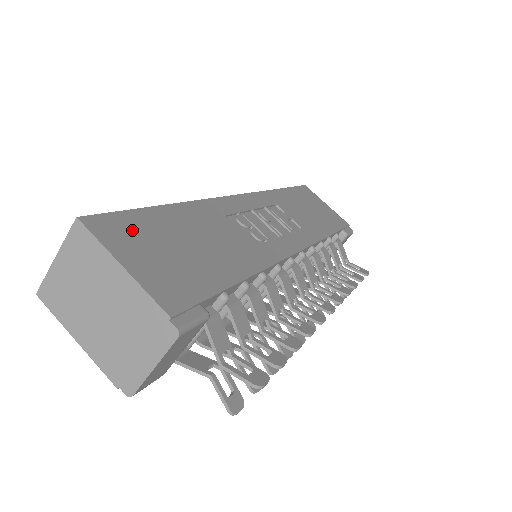
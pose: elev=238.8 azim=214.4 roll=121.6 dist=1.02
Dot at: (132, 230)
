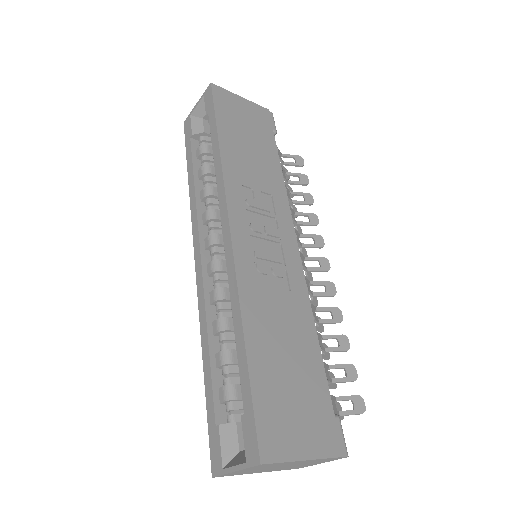
Dot at: (274, 418)
